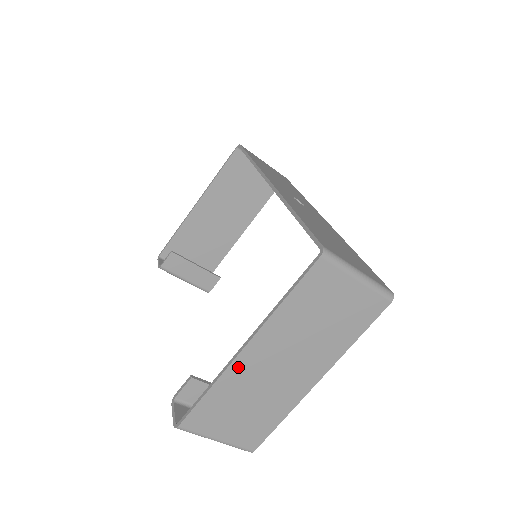
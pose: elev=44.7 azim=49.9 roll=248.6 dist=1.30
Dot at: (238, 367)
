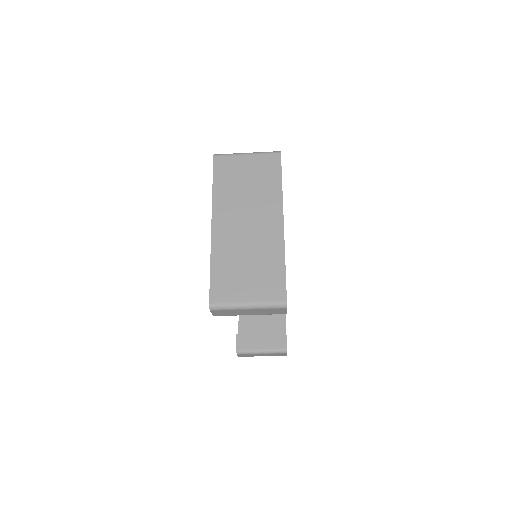
Dot at: (218, 240)
